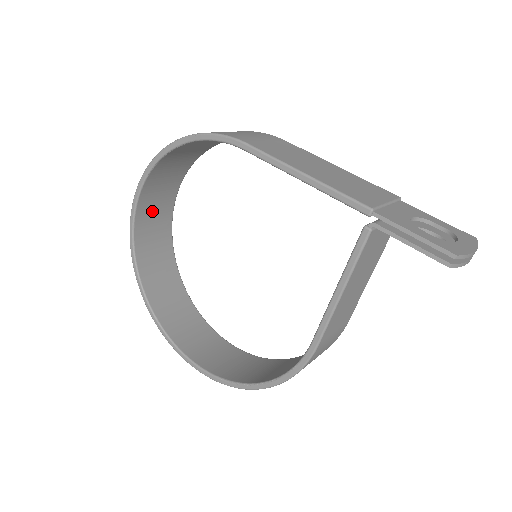
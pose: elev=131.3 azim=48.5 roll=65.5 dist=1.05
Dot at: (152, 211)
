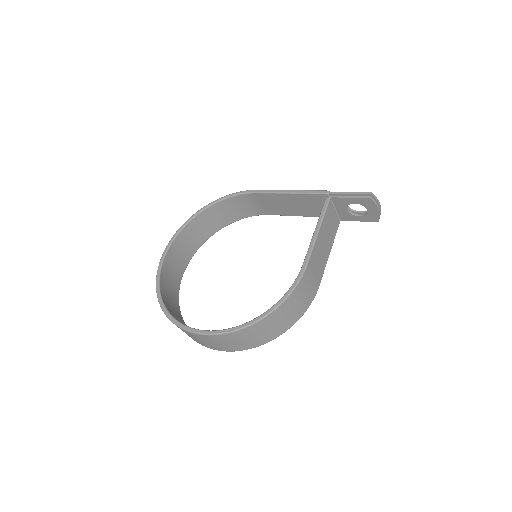
Dot at: (175, 259)
